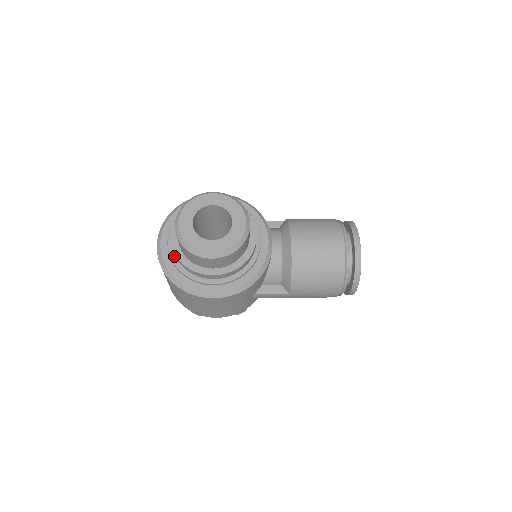
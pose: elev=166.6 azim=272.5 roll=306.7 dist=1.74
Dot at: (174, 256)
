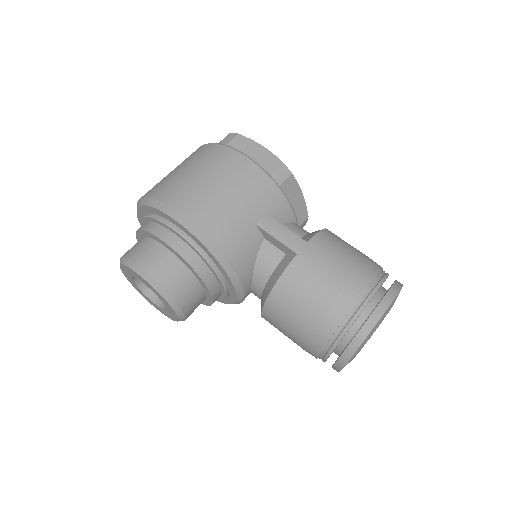
Dot at: occluded
